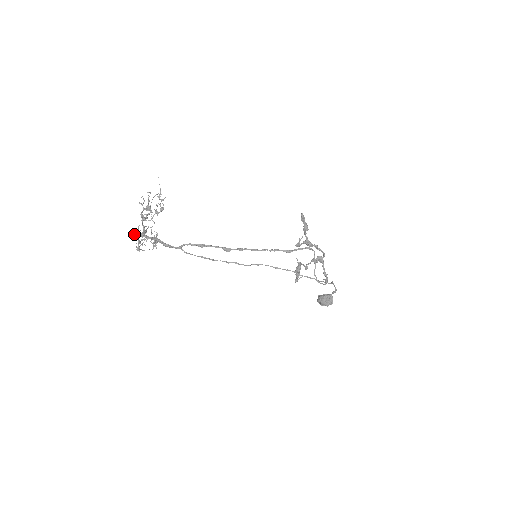
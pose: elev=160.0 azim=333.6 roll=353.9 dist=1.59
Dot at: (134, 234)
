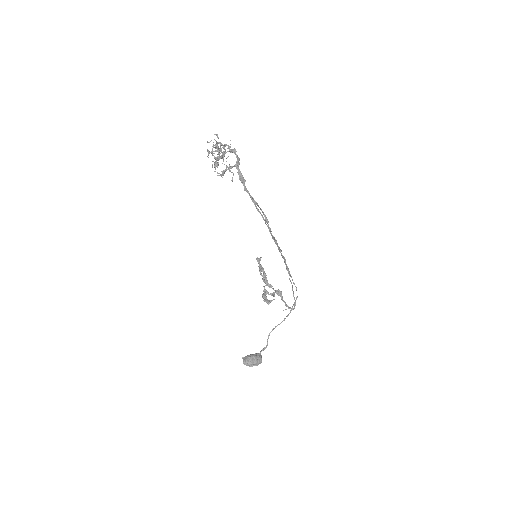
Dot at: occluded
